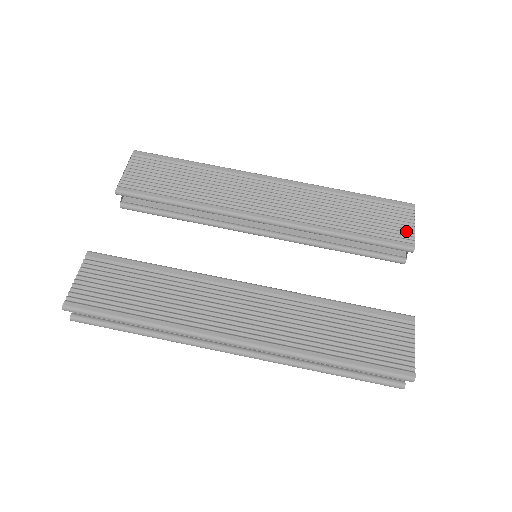
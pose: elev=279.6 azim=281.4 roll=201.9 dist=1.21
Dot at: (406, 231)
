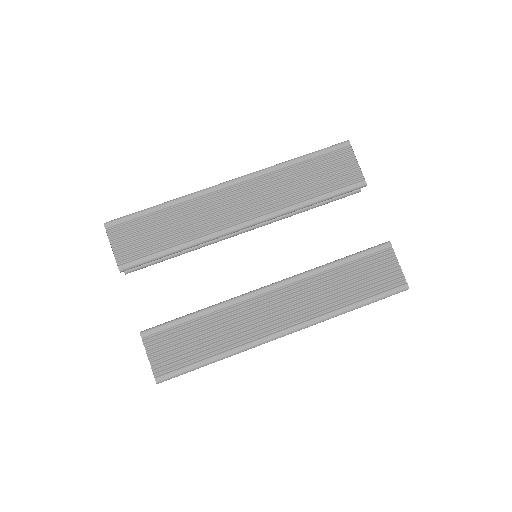
Dot at: (353, 171)
